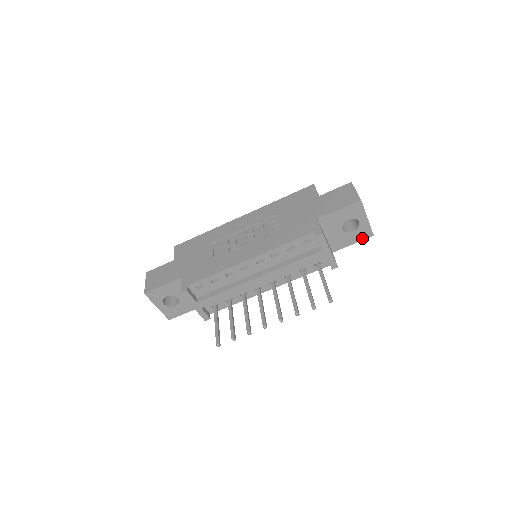
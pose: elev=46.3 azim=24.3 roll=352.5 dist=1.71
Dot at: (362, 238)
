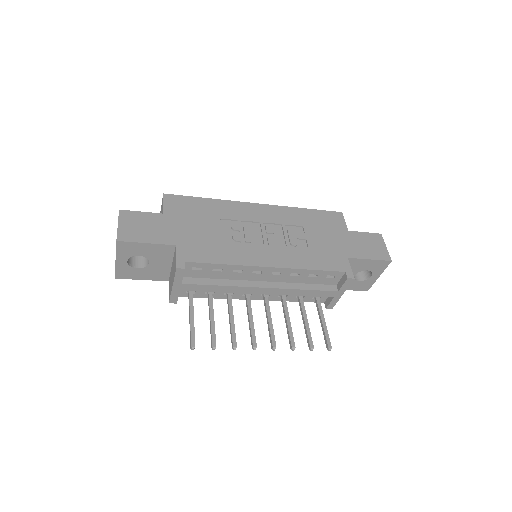
Dot at: (358, 289)
